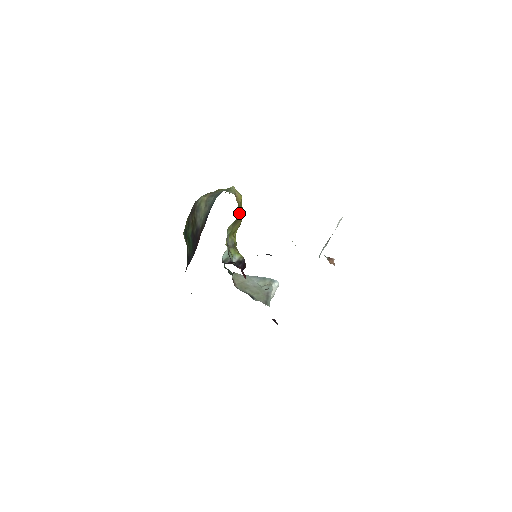
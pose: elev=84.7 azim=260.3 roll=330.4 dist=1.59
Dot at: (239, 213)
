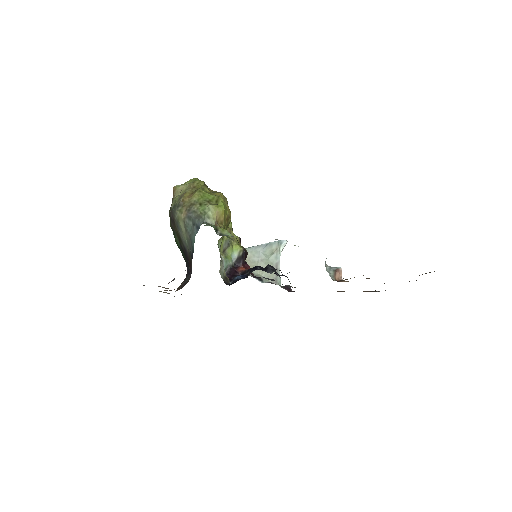
Dot at: (226, 223)
